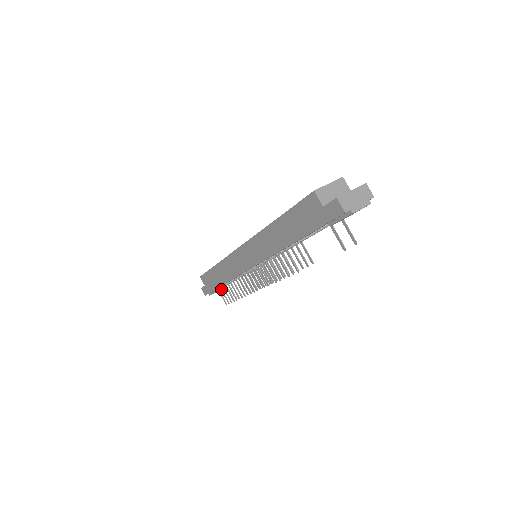
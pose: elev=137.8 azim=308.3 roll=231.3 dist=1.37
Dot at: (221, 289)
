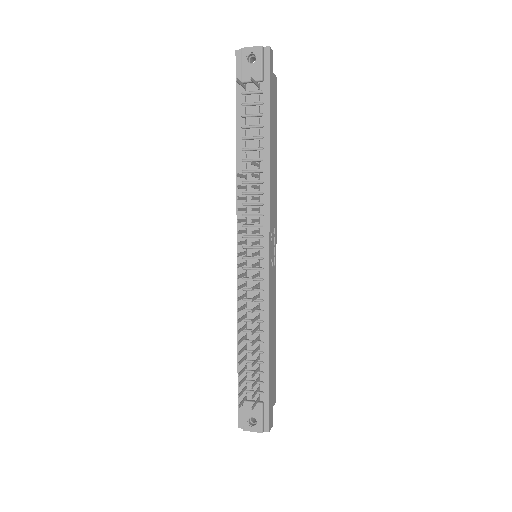
Dot at: (245, 386)
